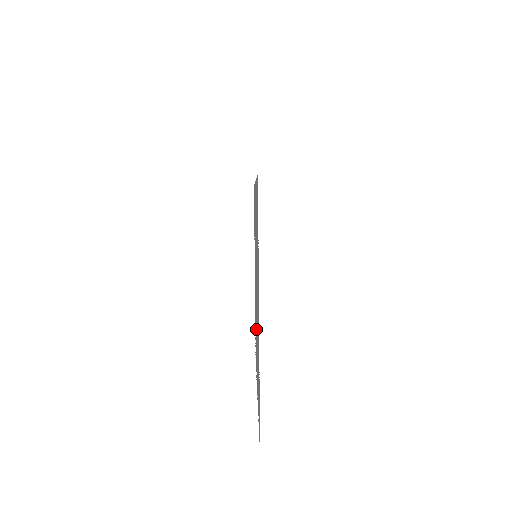
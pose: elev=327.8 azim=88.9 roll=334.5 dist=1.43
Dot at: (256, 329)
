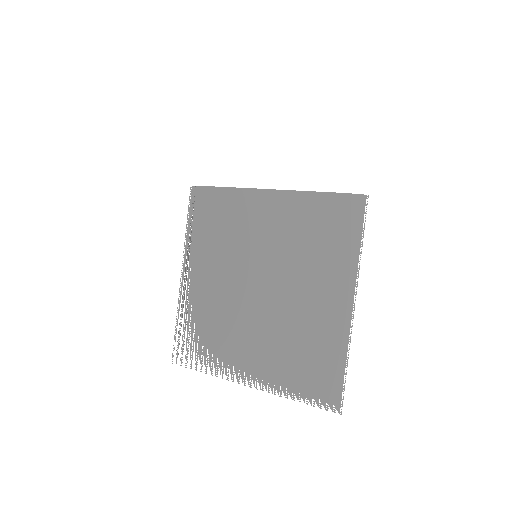
Dot at: (243, 323)
